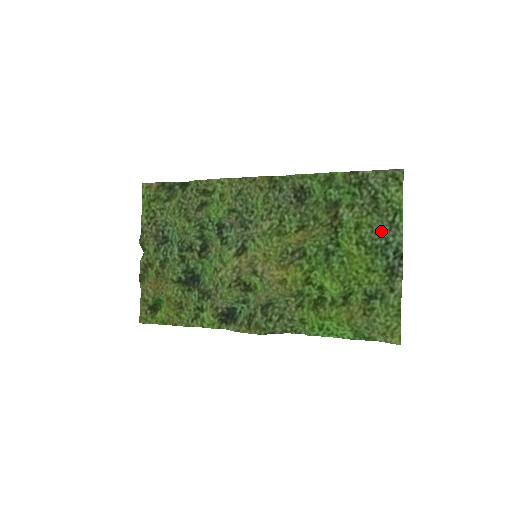
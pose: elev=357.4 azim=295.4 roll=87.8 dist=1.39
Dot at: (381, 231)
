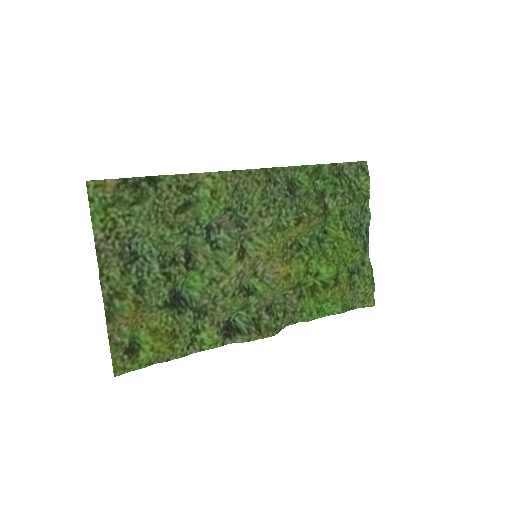
Dot at: (356, 215)
